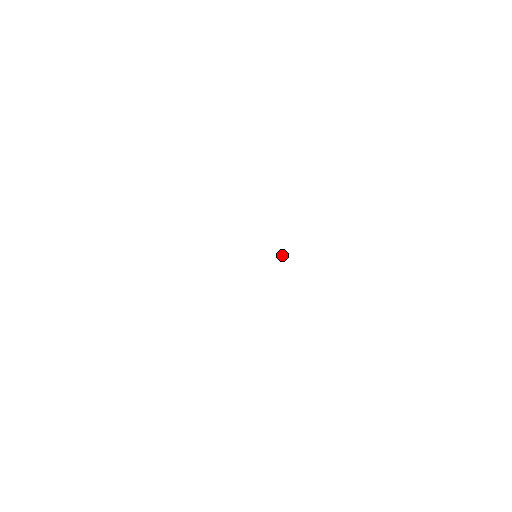
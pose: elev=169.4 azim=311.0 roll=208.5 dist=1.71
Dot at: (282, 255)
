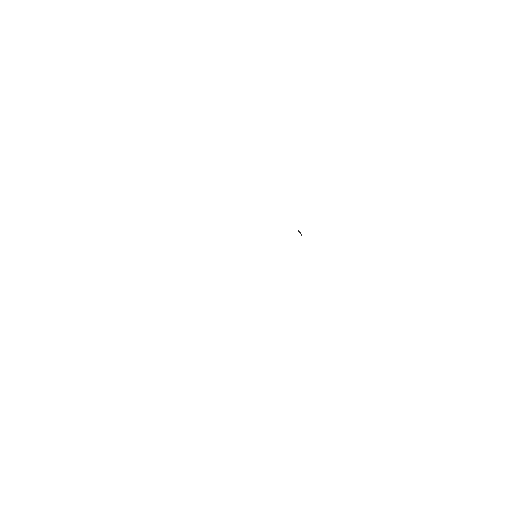
Dot at: (299, 232)
